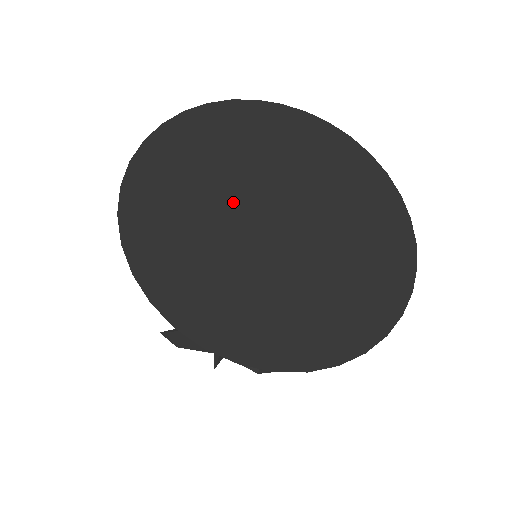
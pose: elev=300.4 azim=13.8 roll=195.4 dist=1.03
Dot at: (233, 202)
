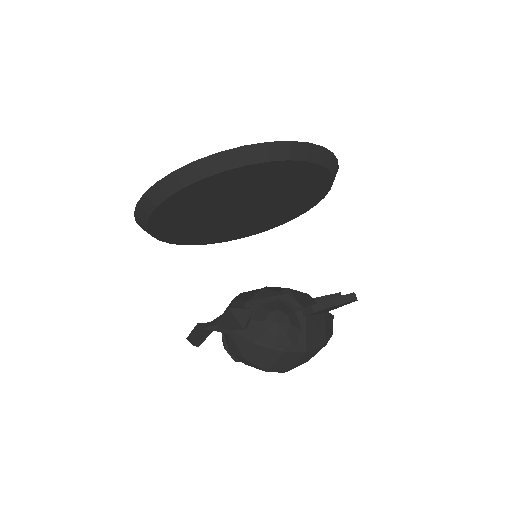
Dot at: occluded
